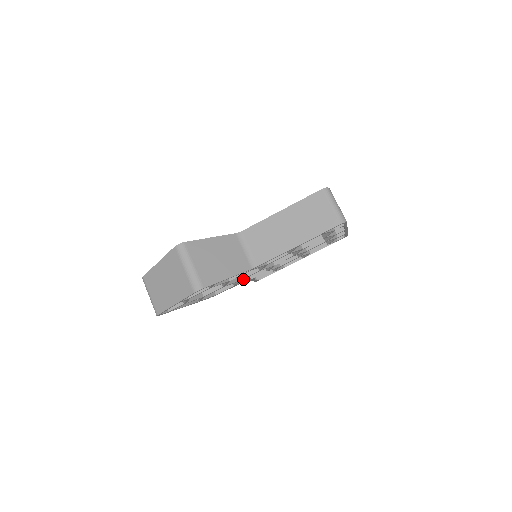
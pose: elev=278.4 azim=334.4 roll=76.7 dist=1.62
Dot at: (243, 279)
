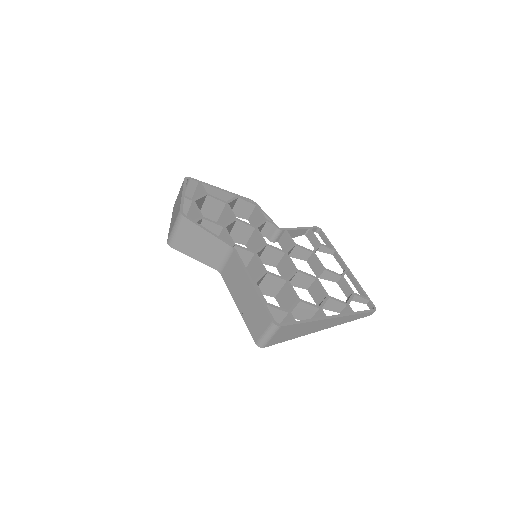
Dot at: (269, 237)
